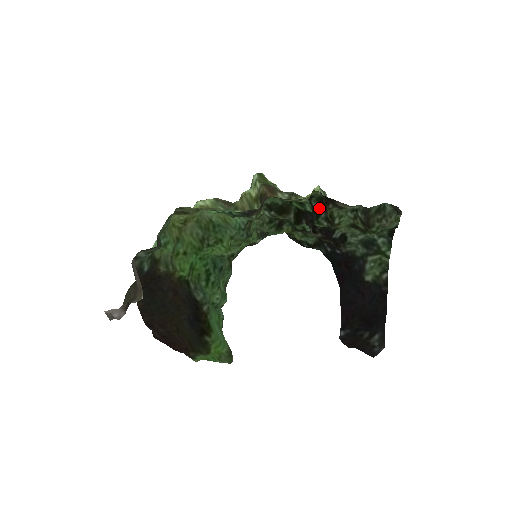
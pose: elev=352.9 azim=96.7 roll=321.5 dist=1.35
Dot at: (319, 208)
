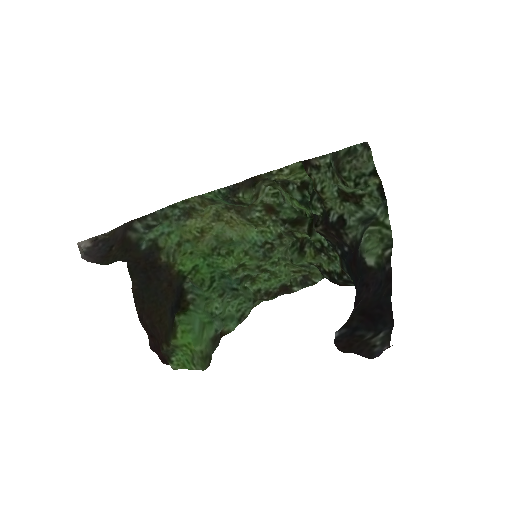
Dot at: (313, 192)
